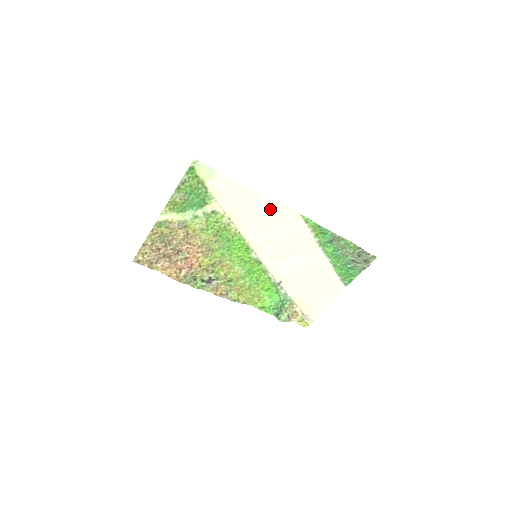
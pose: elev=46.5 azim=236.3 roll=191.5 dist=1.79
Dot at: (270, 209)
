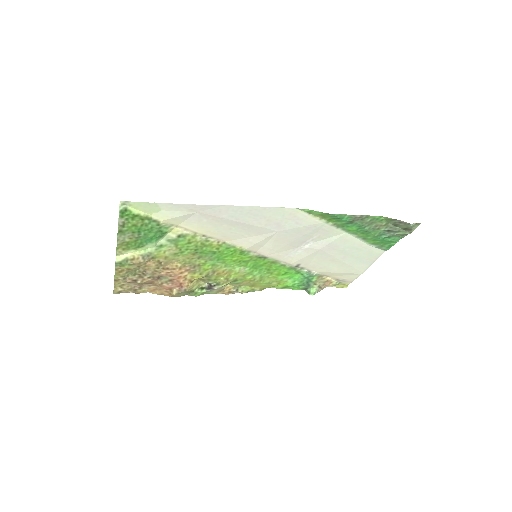
Dot at: (253, 215)
